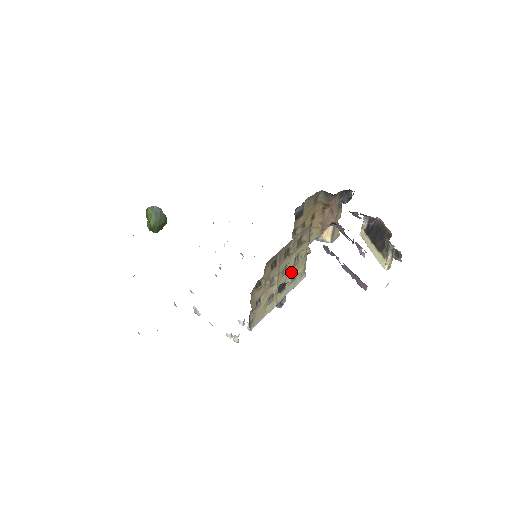
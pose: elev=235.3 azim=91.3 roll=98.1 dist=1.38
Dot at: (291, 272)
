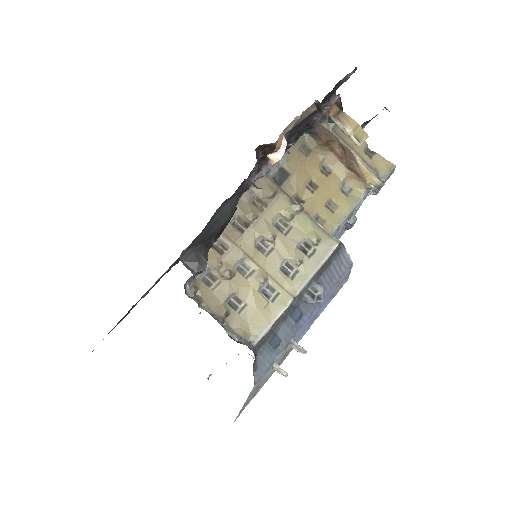
Dot at: (284, 246)
